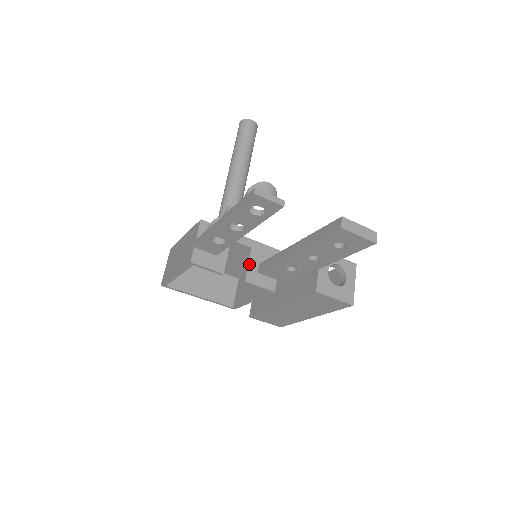
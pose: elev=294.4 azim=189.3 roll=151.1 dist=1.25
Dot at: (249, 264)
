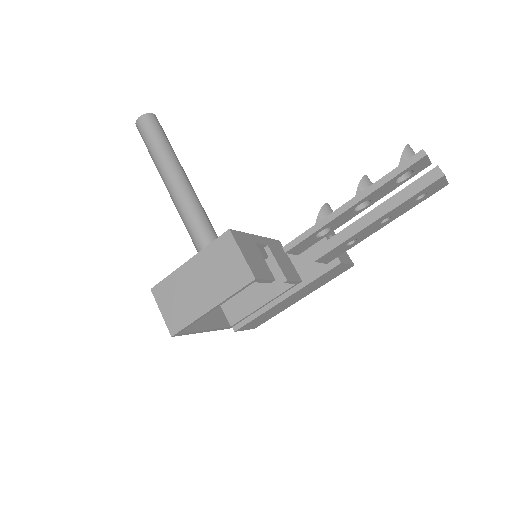
Dot at: (277, 262)
